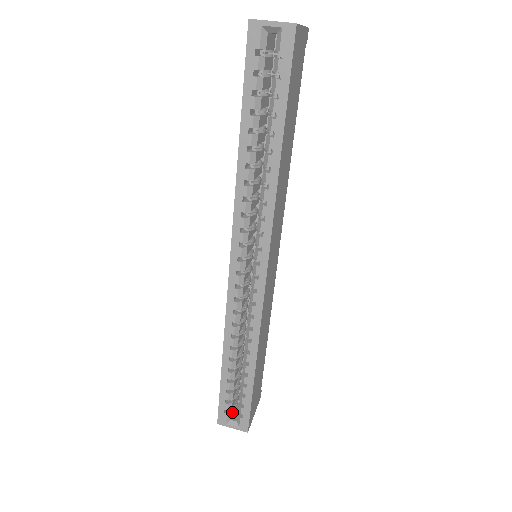
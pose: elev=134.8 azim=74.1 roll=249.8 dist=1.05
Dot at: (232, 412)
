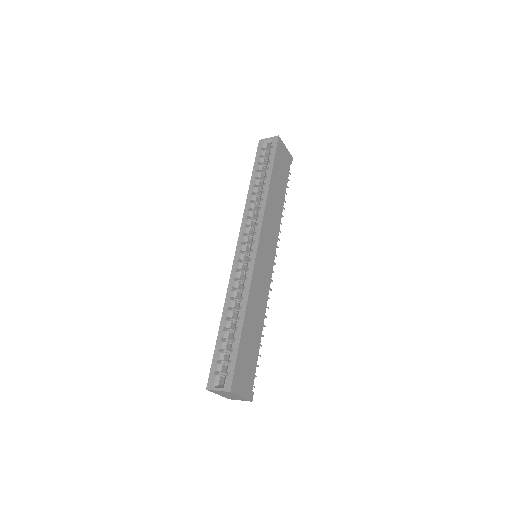
Dot at: (221, 380)
